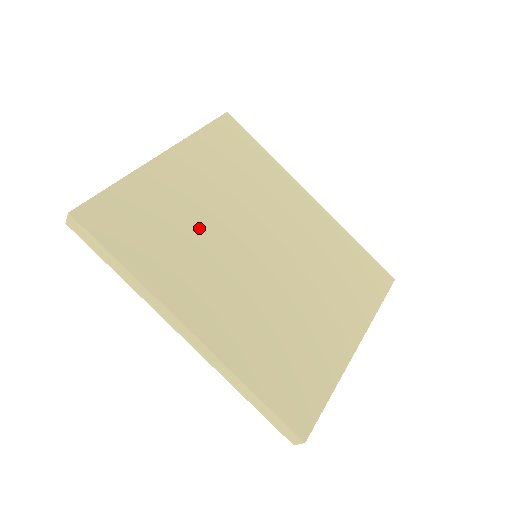
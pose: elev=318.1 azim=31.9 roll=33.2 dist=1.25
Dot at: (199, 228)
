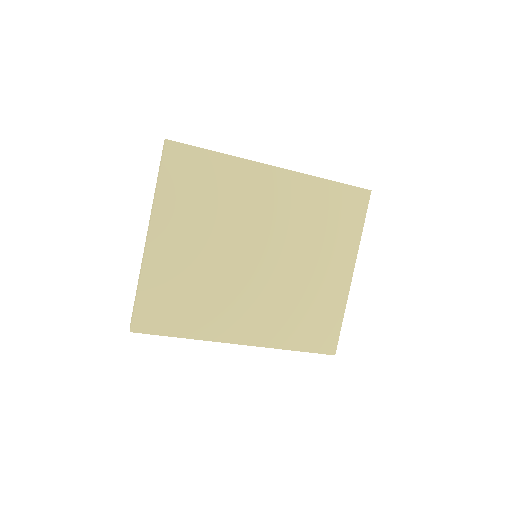
Dot at: (209, 275)
